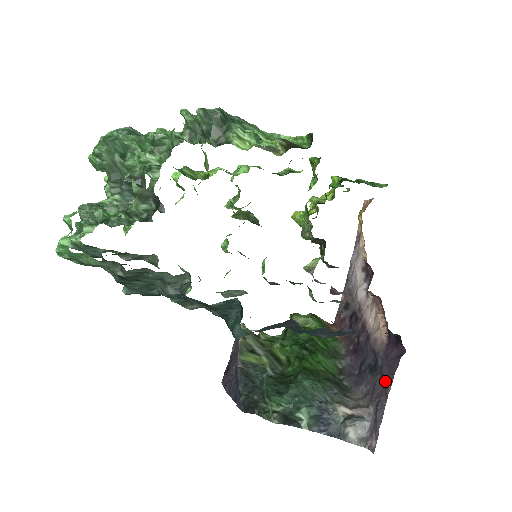
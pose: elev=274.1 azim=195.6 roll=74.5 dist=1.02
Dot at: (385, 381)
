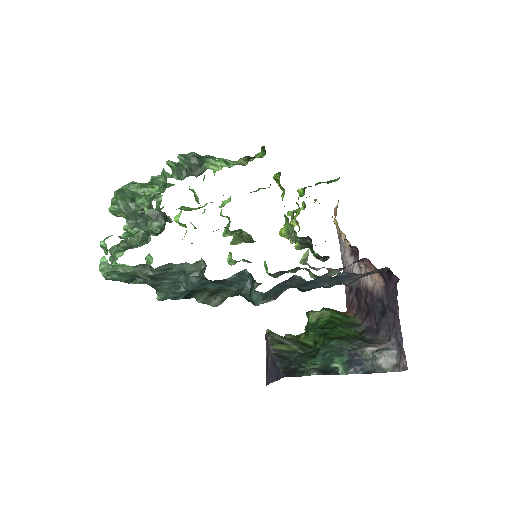
Dot at: (394, 311)
